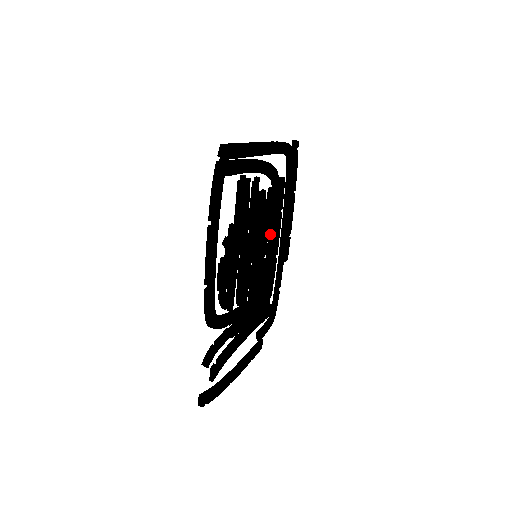
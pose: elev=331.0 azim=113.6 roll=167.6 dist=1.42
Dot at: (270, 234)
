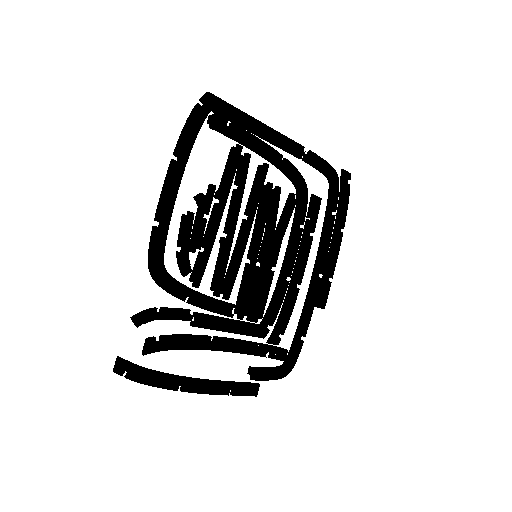
Dot at: (288, 249)
